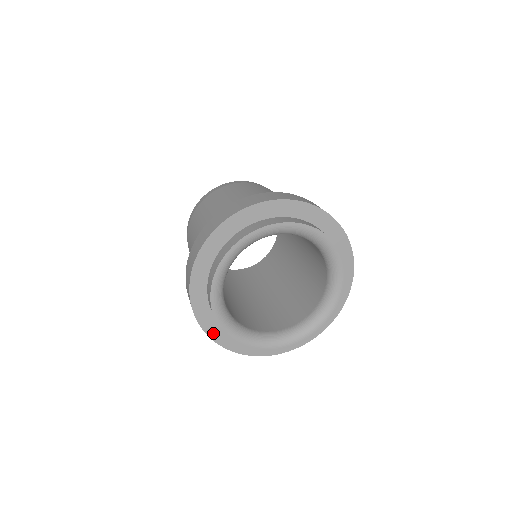
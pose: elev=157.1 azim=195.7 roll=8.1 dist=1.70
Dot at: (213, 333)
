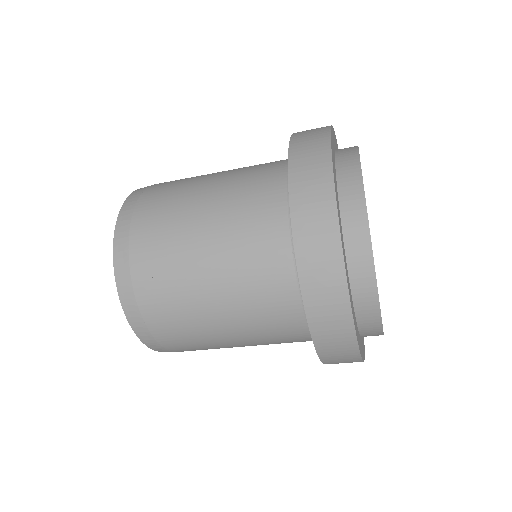
Dot at: (342, 243)
